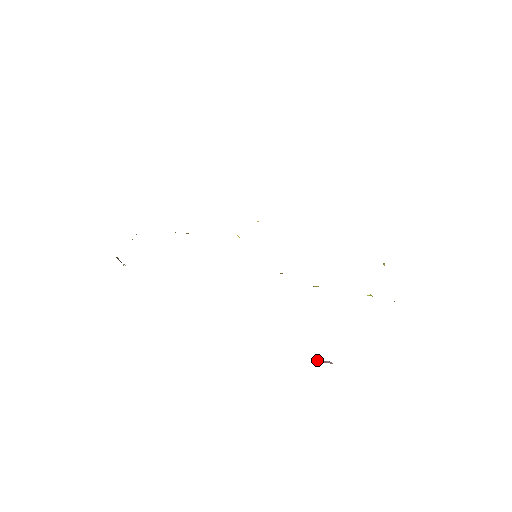
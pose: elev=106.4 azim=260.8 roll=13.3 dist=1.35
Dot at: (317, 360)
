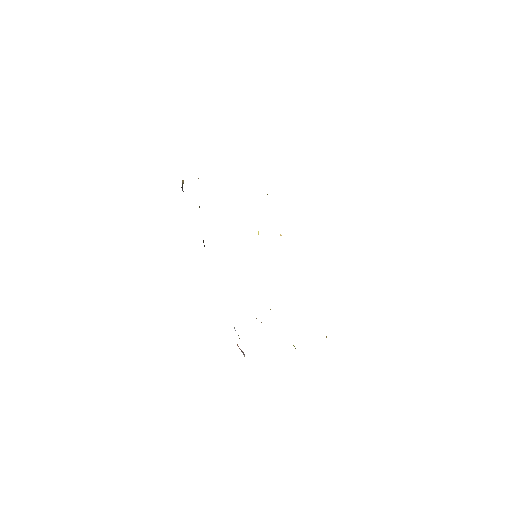
Dot at: occluded
